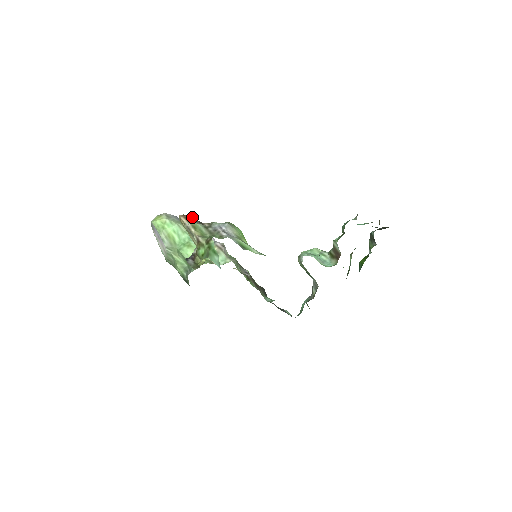
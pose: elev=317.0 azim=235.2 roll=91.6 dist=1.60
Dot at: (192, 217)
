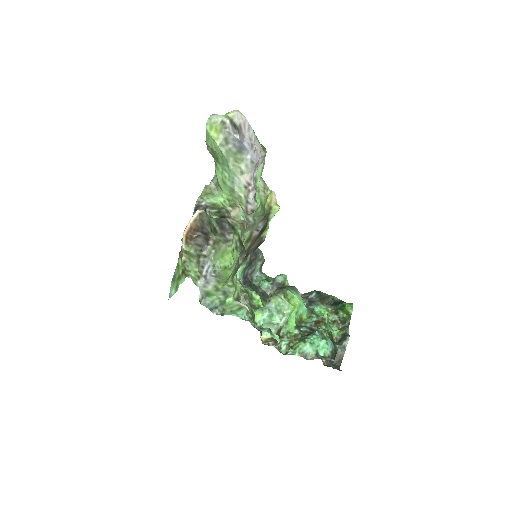
Dot at: (199, 235)
